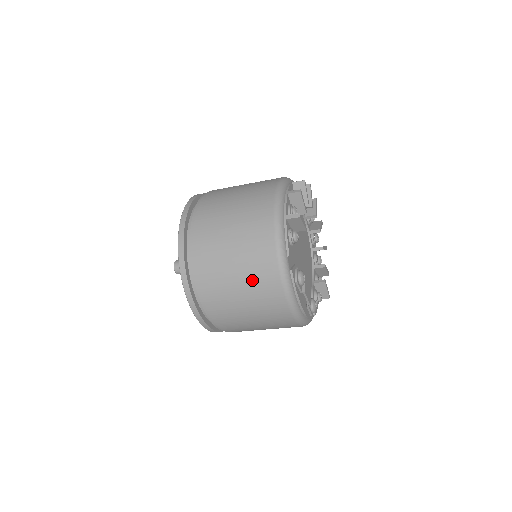
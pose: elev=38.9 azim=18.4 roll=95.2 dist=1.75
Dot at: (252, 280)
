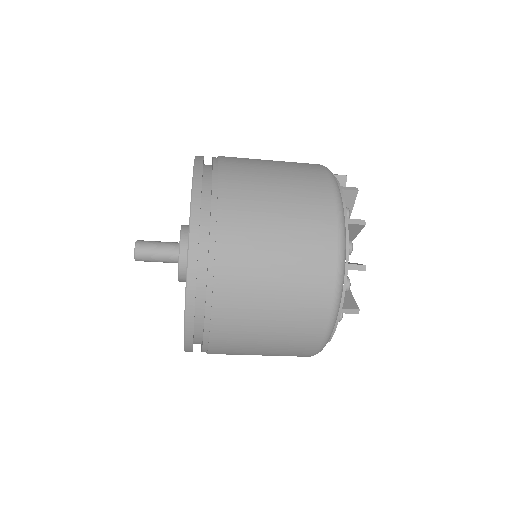
Dot at: (277, 355)
